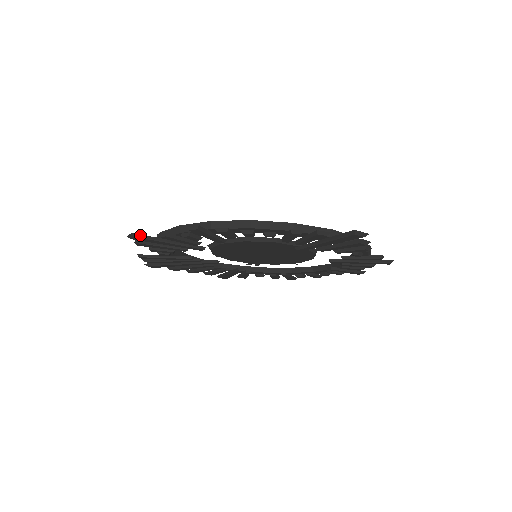
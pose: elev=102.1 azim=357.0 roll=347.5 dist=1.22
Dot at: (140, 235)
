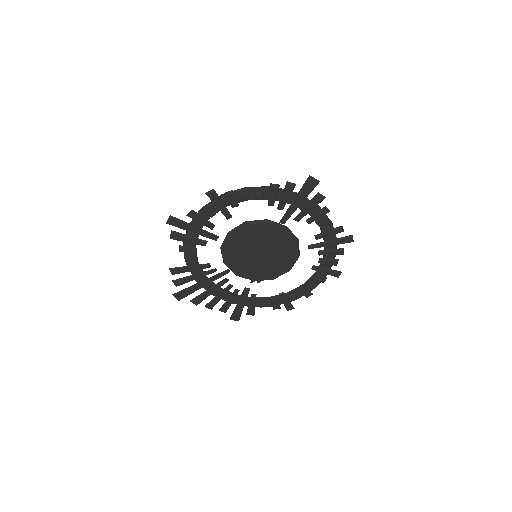
Dot at: (175, 218)
